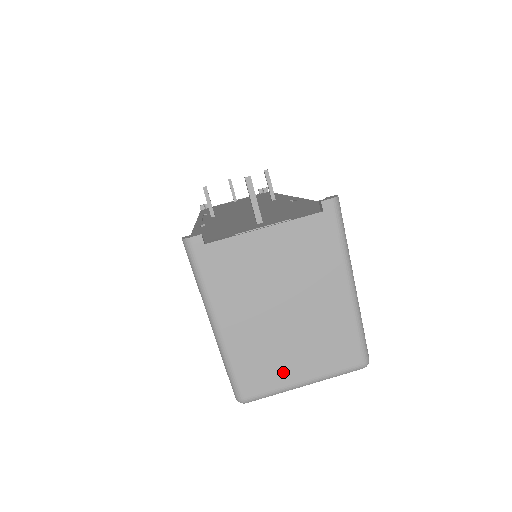
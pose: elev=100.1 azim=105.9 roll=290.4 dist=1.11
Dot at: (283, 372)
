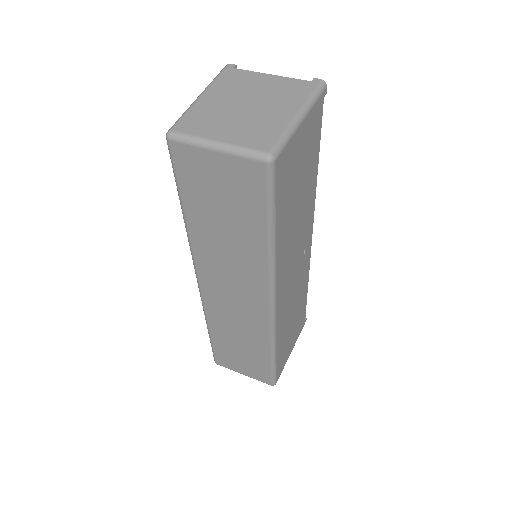
Dot at: (211, 130)
